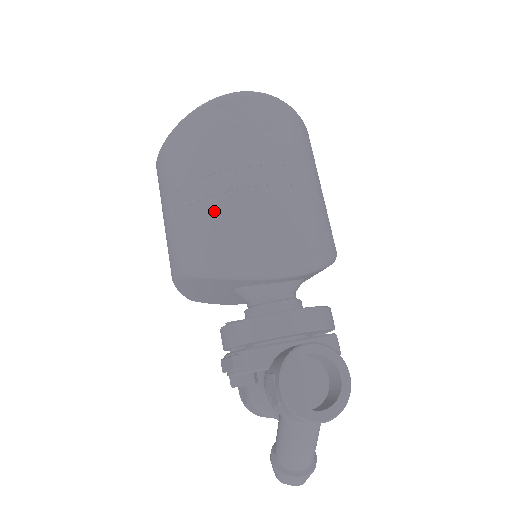
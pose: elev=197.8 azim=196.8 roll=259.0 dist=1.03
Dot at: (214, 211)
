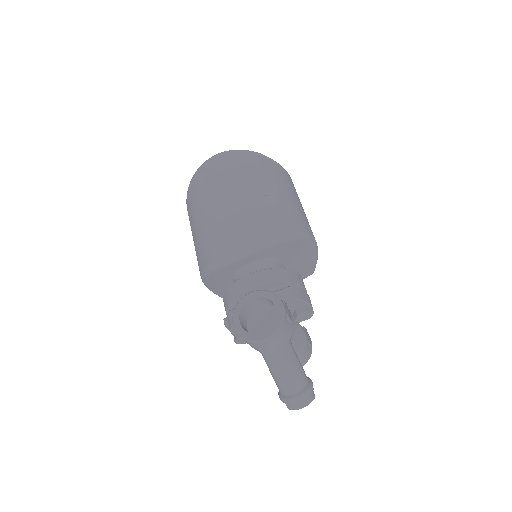
Dot at: (202, 234)
